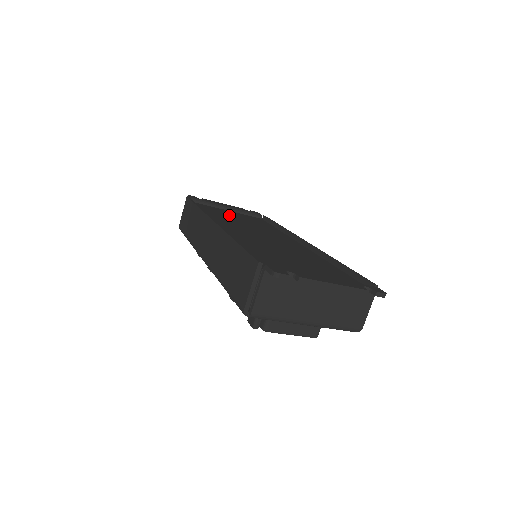
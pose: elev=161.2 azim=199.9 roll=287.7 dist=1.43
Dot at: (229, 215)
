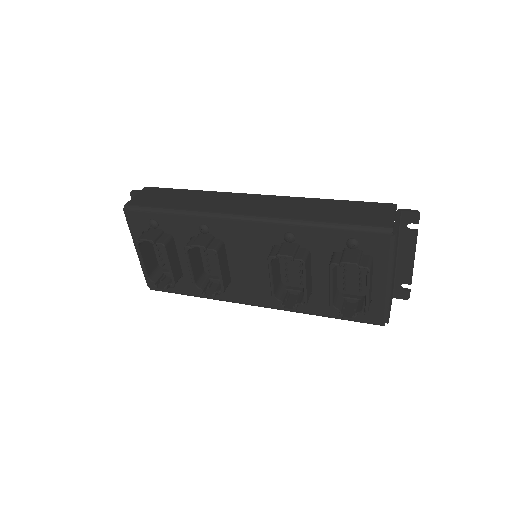
Dot at: occluded
